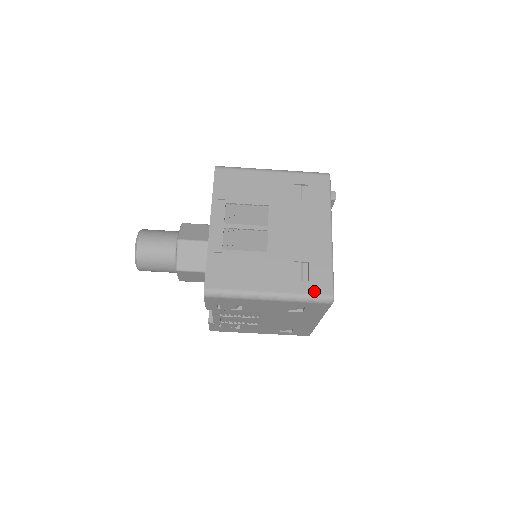
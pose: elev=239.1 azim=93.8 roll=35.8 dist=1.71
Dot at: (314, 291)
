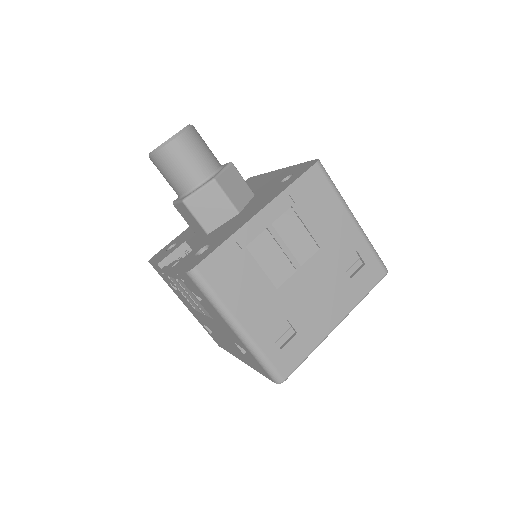
Dot at: (276, 362)
